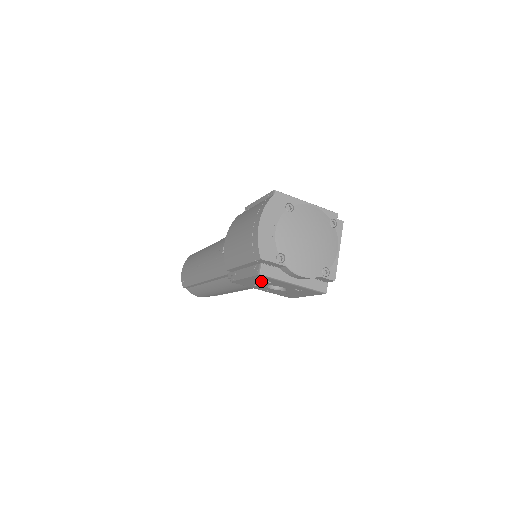
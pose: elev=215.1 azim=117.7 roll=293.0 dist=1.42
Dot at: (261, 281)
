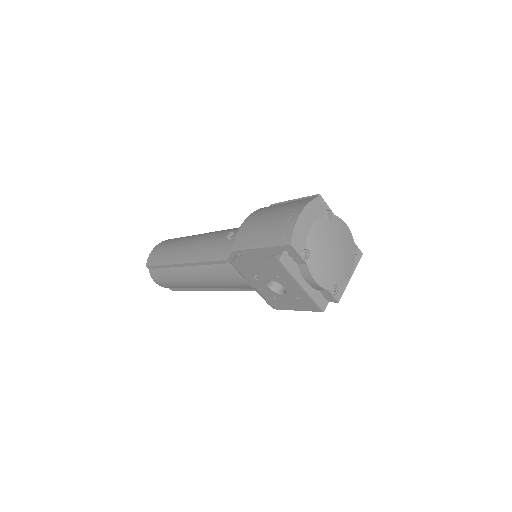
Dot at: (270, 271)
